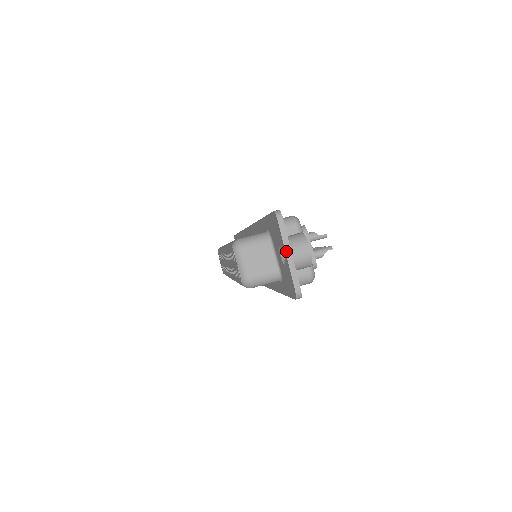
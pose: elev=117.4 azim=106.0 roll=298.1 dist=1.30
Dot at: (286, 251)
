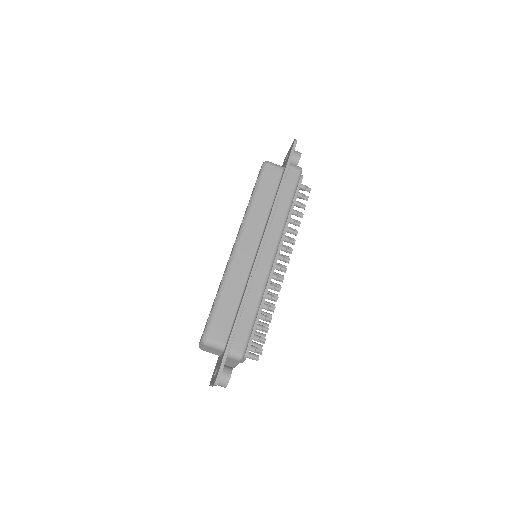
Dot at: (212, 385)
